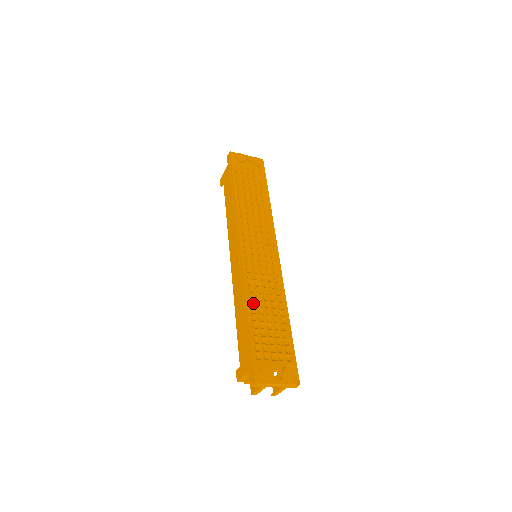
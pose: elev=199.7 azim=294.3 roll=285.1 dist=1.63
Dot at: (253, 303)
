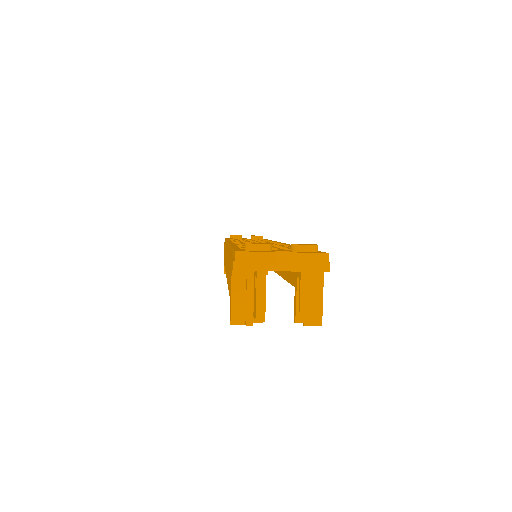
Dot at: occluded
